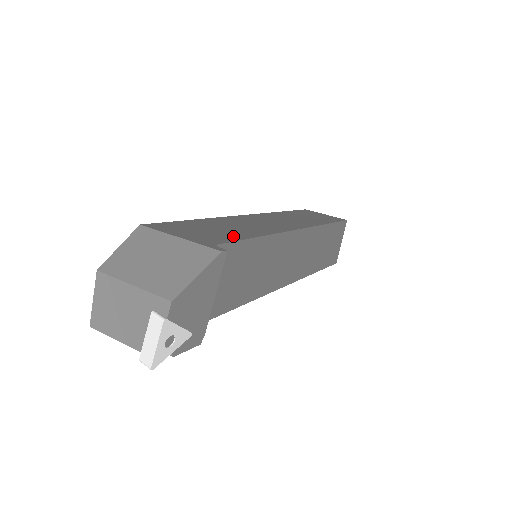
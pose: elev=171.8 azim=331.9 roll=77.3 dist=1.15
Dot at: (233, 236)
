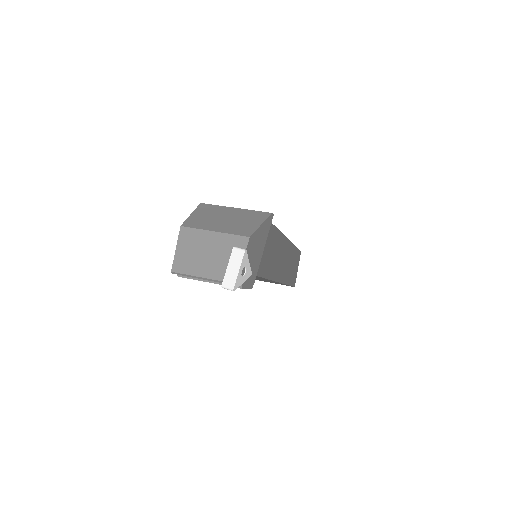
Dot at: occluded
